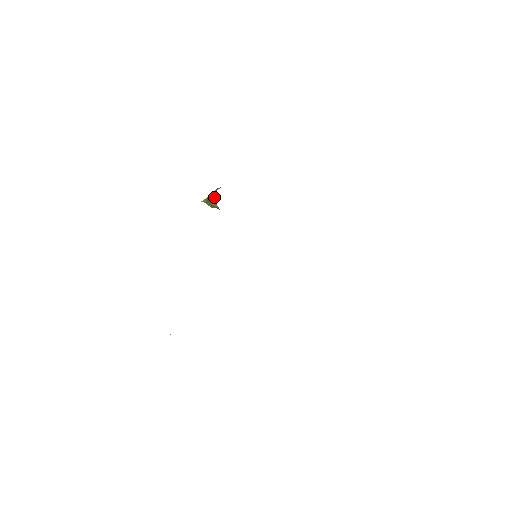
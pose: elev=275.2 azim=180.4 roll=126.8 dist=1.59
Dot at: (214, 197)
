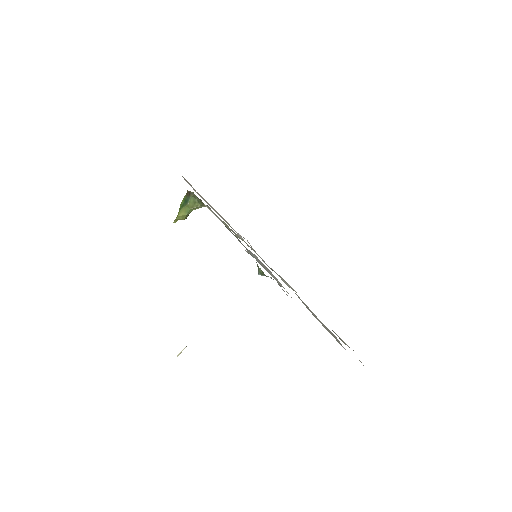
Dot at: (187, 195)
